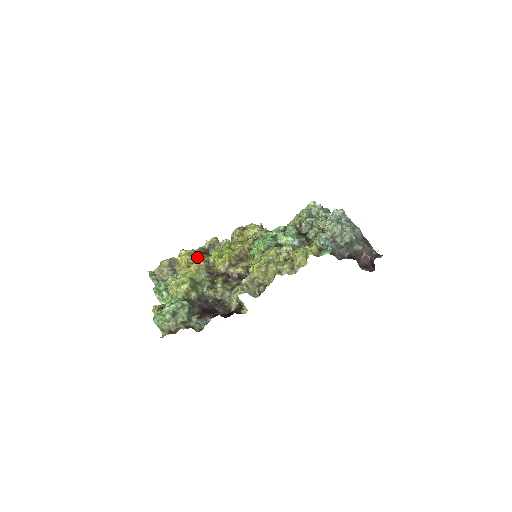
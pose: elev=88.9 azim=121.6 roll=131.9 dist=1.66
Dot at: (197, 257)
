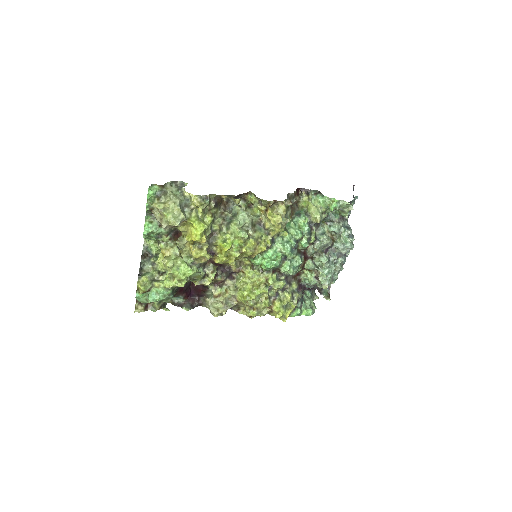
Dot at: (207, 236)
